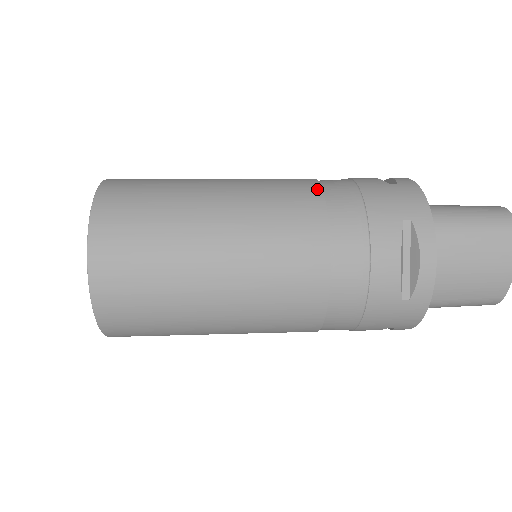
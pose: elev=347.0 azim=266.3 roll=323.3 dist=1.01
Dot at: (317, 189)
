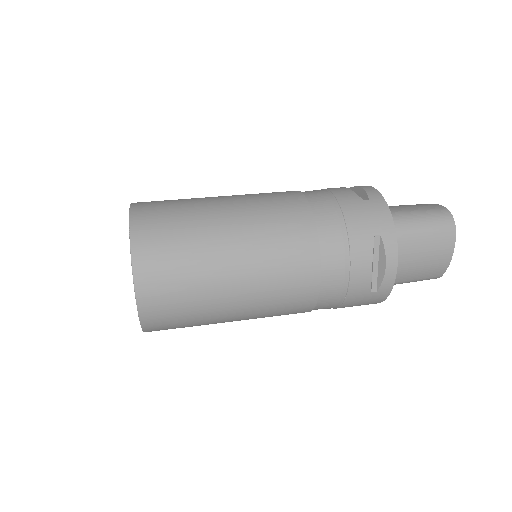
Dot at: (308, 211)
